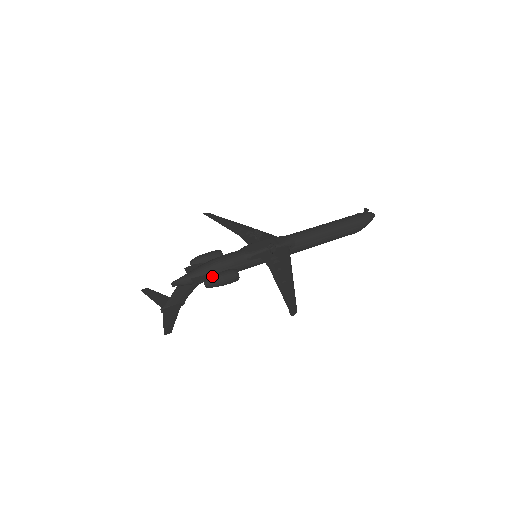
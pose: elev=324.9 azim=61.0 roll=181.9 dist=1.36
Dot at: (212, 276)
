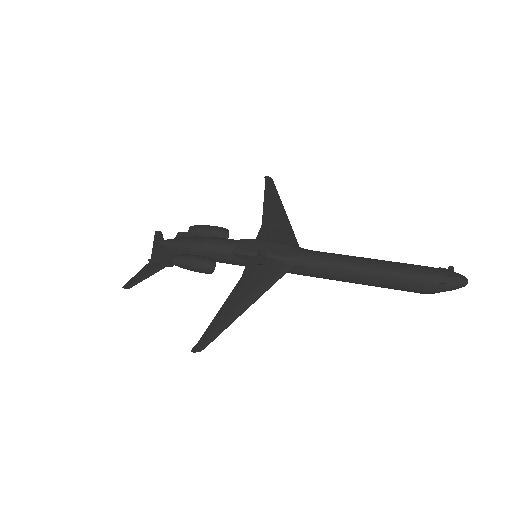
Dot at: (182, 255)
